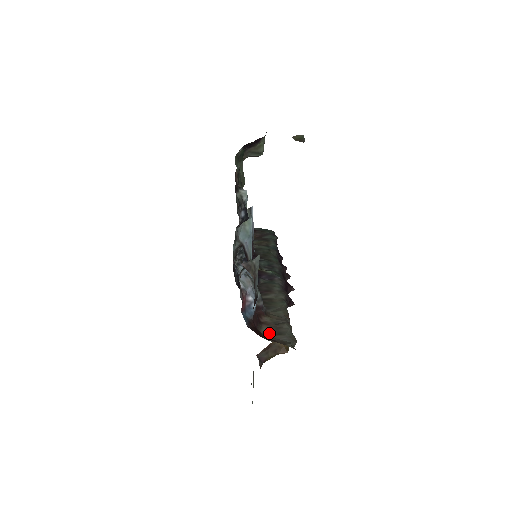
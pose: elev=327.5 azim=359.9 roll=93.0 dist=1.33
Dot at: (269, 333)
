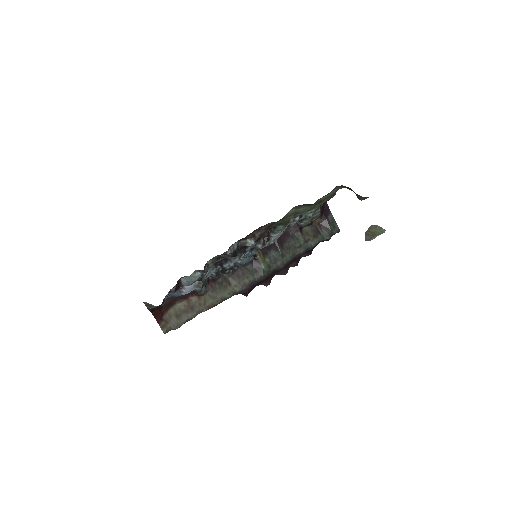
Dot at: (176, 310)
